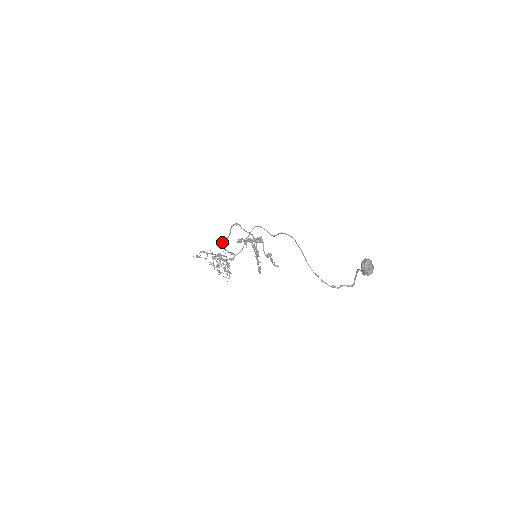
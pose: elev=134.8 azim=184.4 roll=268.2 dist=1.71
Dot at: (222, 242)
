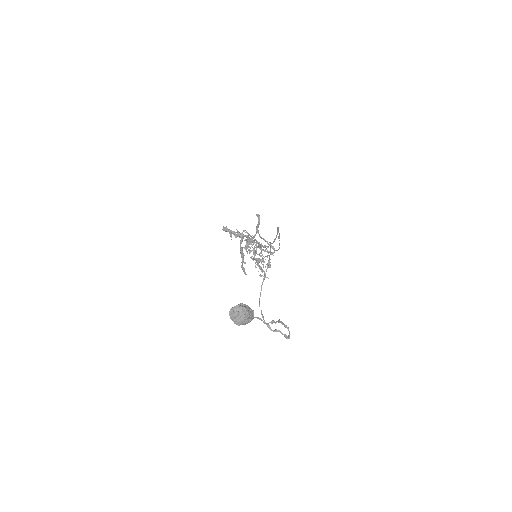
Dot at: occluded
